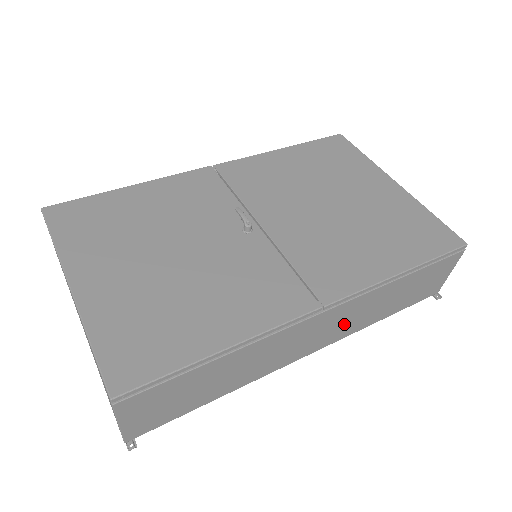
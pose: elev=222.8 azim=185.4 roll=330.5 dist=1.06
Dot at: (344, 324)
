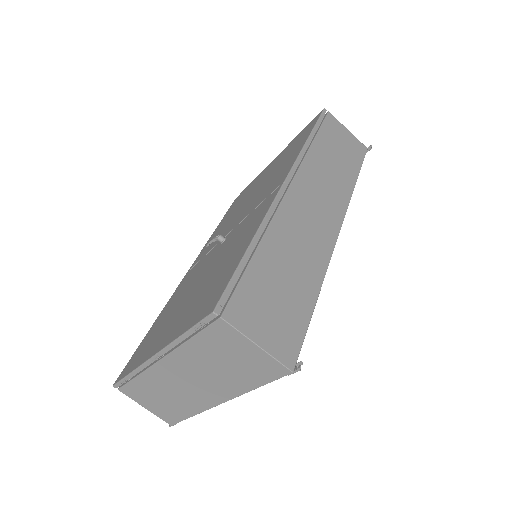
Dot at: (327, 193)
